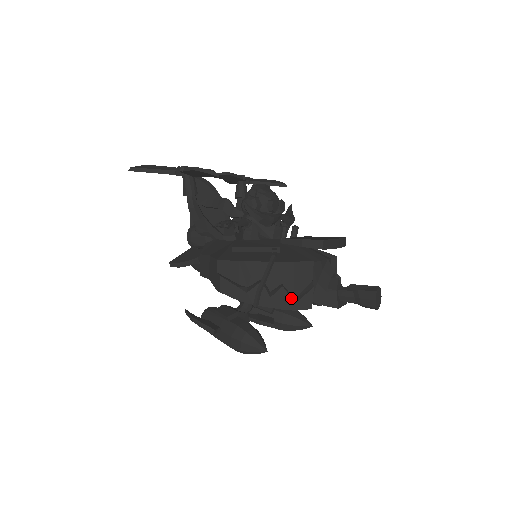
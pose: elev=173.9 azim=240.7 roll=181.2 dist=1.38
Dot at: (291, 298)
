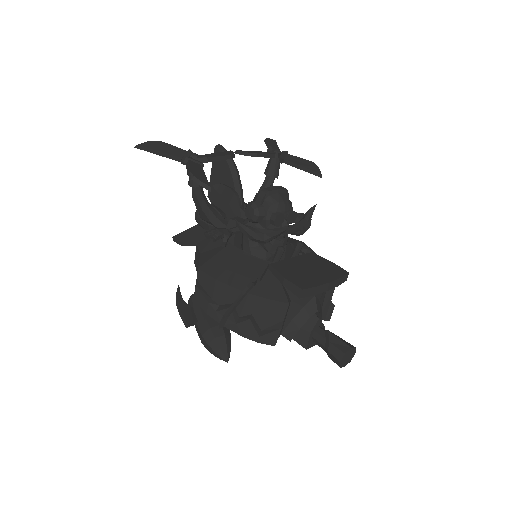
Dot at: (256, 331)
